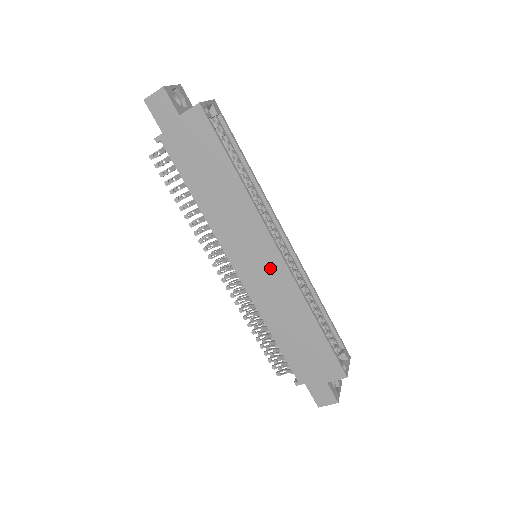
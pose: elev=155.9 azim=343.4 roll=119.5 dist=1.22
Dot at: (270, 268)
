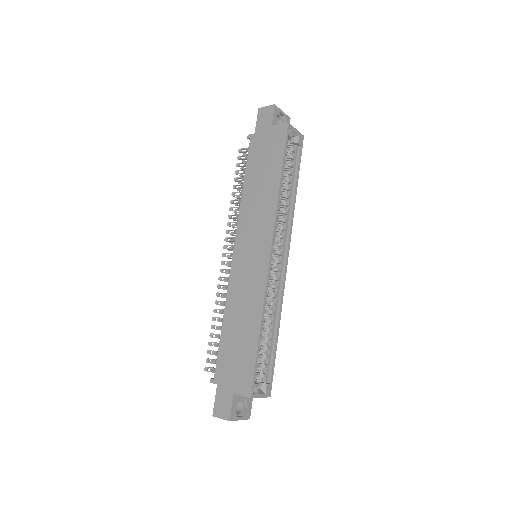
Dot at: (256, 263)
